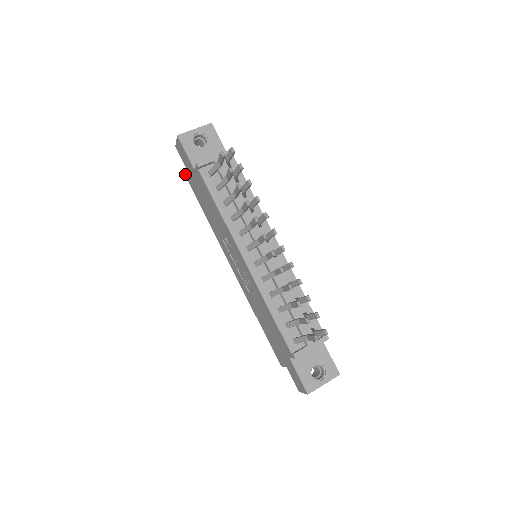
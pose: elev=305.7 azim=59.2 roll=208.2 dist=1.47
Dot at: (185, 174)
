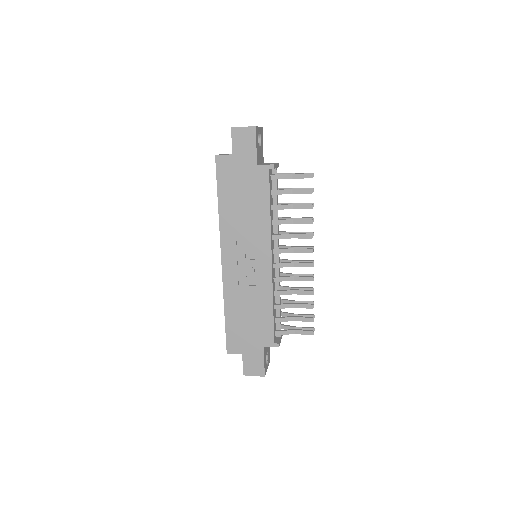
Dot at: occluded
